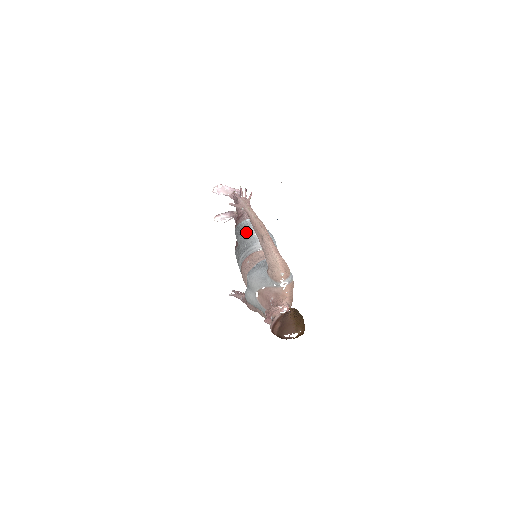
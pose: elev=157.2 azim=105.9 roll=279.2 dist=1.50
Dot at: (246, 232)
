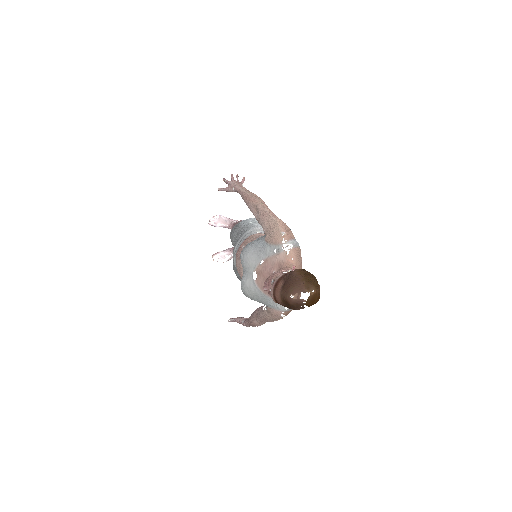
Dot at: (241, 224)
